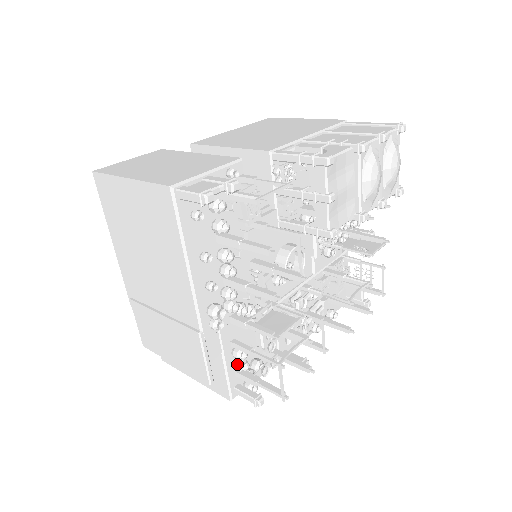
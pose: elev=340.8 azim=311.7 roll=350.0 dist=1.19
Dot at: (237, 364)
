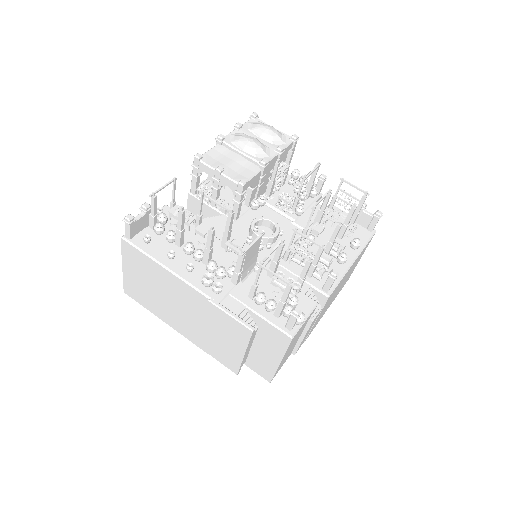
Dot at: (265, 306)
